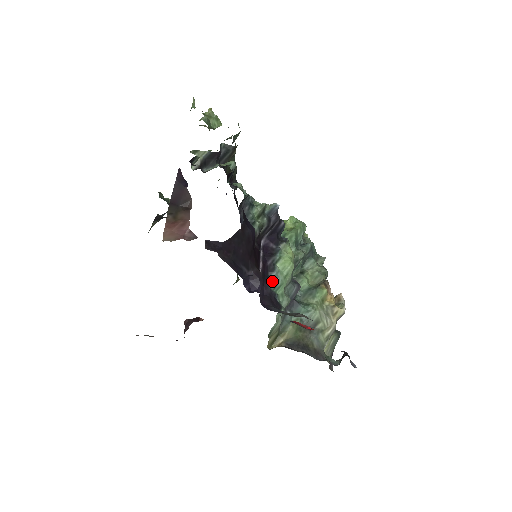
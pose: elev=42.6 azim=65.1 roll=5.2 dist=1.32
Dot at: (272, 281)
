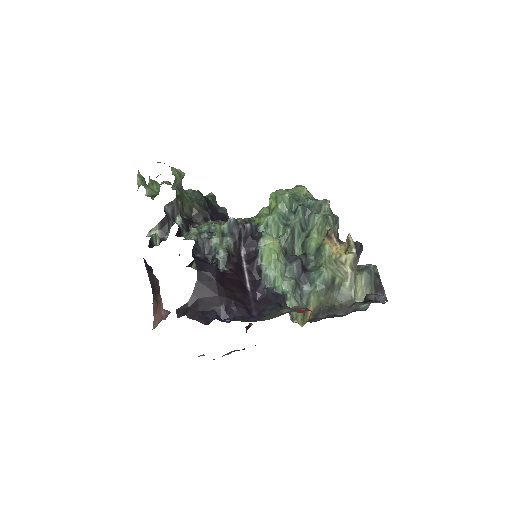
Dot at: (265, 280)
